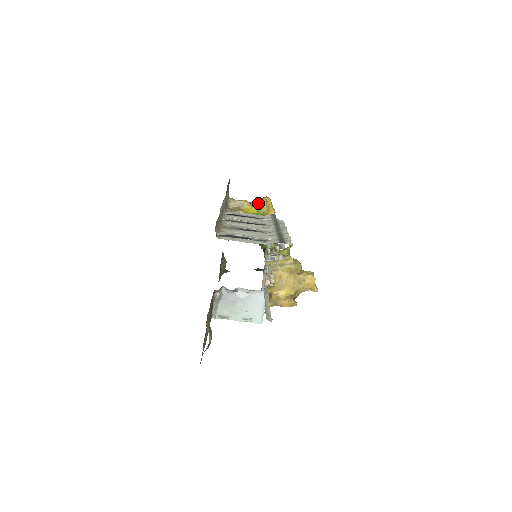
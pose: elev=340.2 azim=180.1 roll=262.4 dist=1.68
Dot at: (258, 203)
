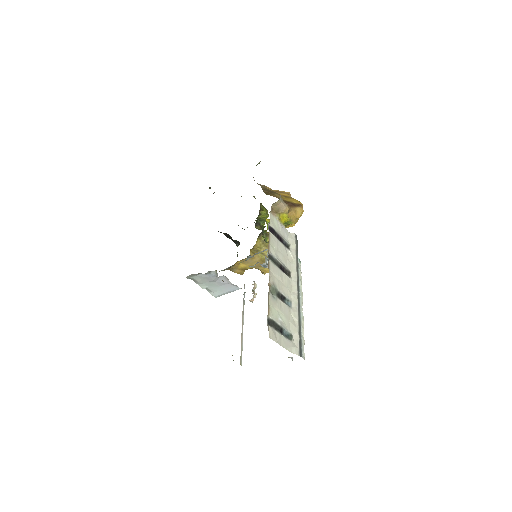
Dot at: (294, 214)
